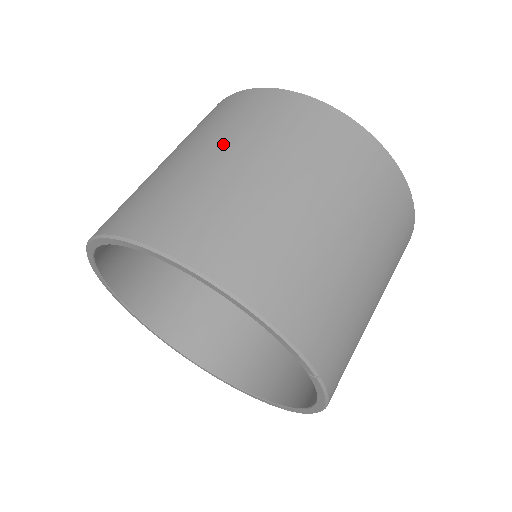
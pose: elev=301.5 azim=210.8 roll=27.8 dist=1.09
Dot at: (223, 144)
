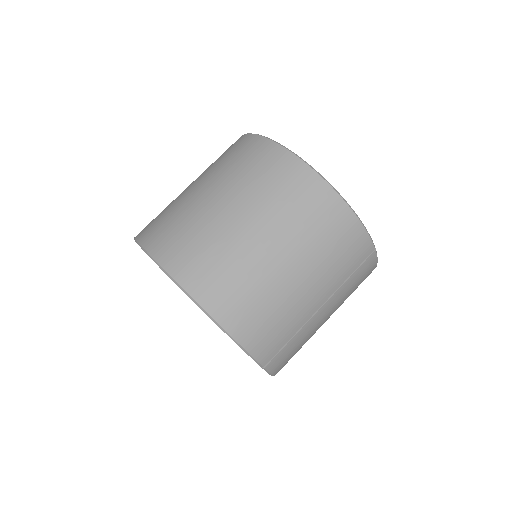
Dot at: (233, 196)
